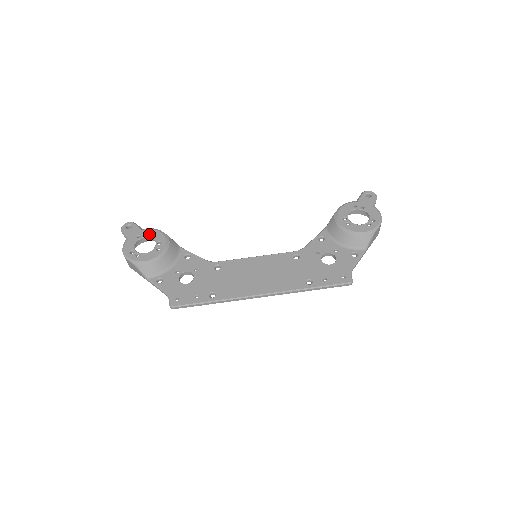
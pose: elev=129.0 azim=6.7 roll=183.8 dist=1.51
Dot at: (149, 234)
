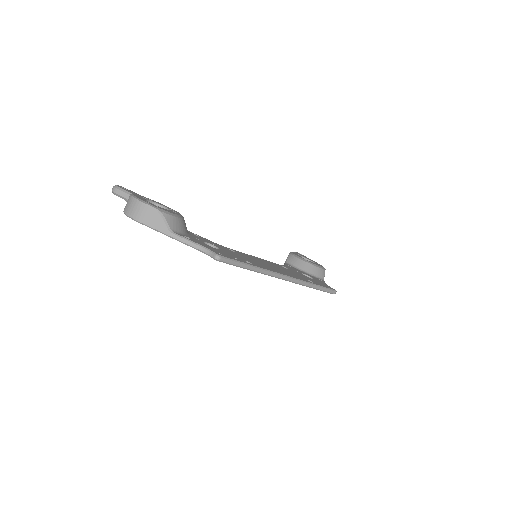
Dot at: (154, 201)
